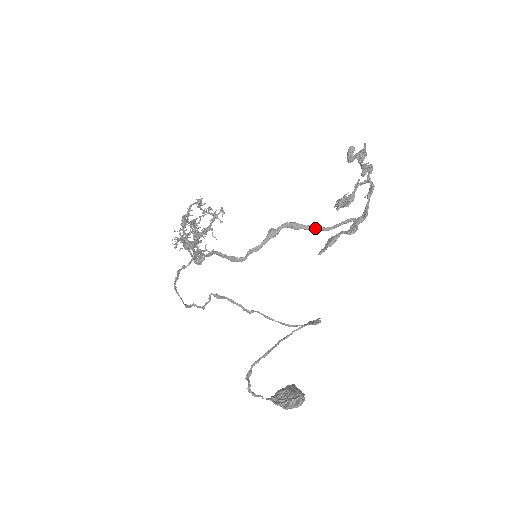
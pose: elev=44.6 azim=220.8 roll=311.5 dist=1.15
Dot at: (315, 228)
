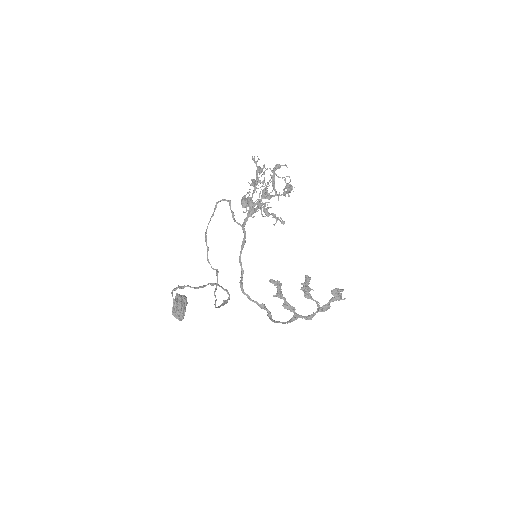
Dot at: (272, 321)
